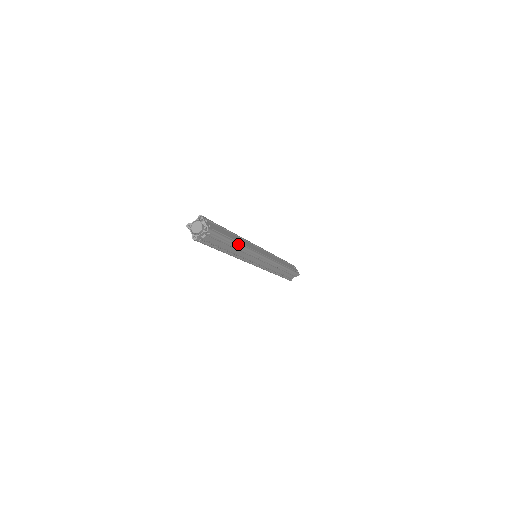
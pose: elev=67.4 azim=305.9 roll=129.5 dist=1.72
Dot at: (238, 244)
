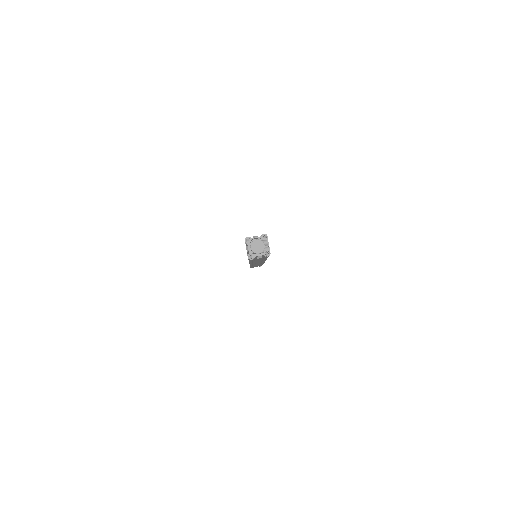
Dot at: occluded
